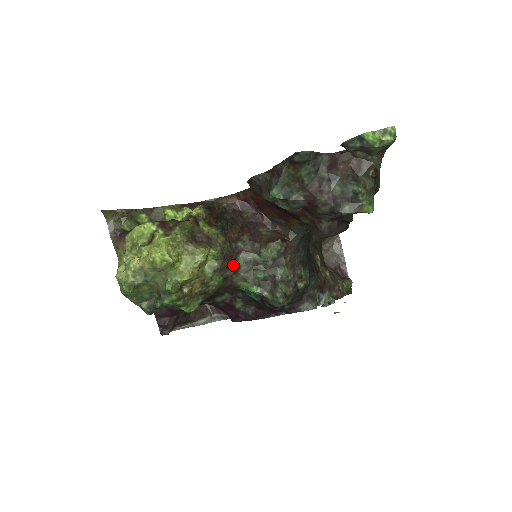
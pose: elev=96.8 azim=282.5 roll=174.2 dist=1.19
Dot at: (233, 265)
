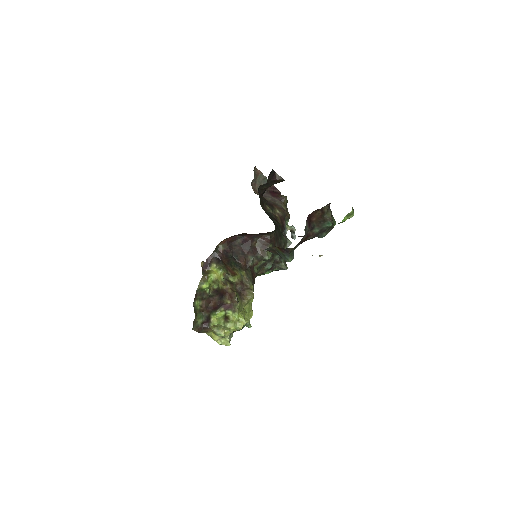
Dot at: (255, 276)
